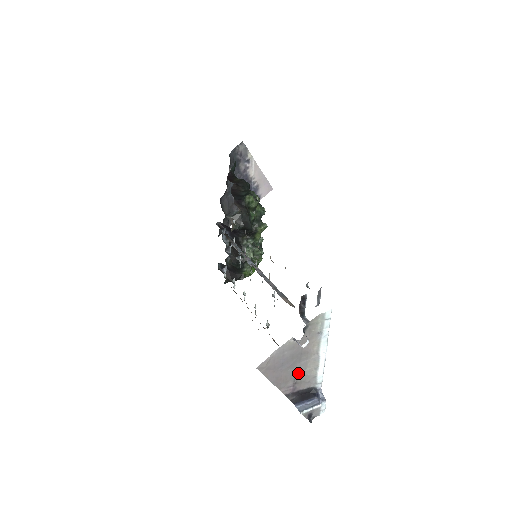
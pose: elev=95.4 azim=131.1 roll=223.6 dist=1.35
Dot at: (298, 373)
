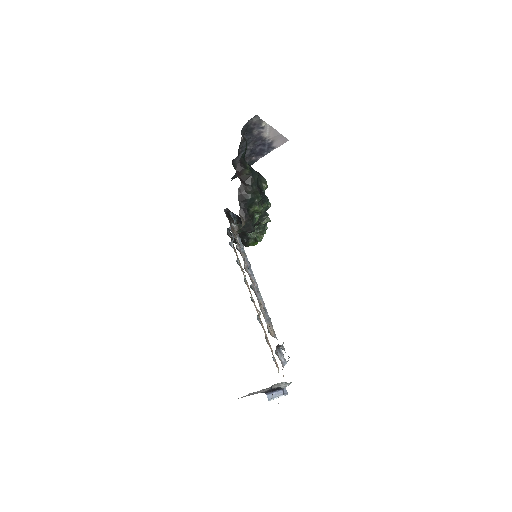
Dot at: (269, 388)
